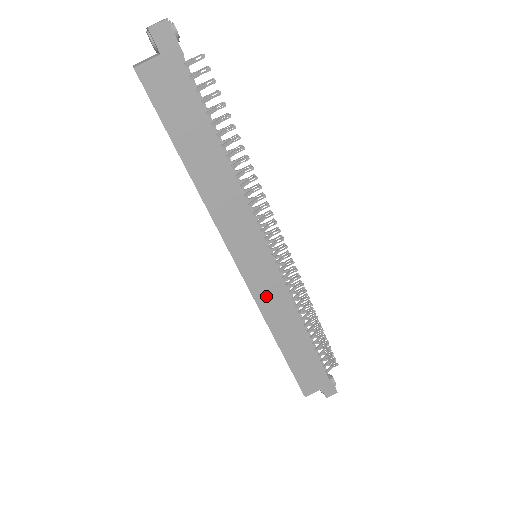
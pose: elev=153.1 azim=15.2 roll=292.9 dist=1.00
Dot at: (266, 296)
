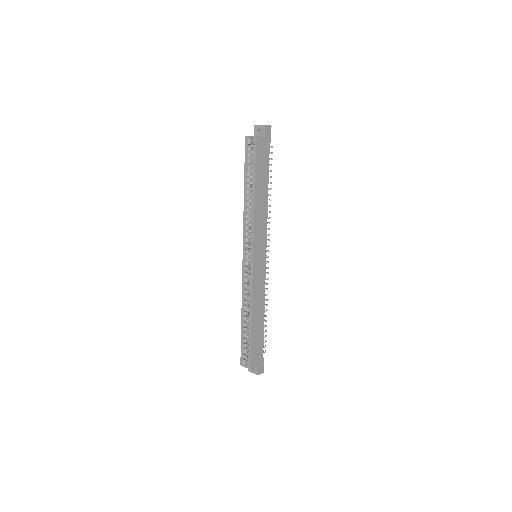
Dot at: (257, 281)
